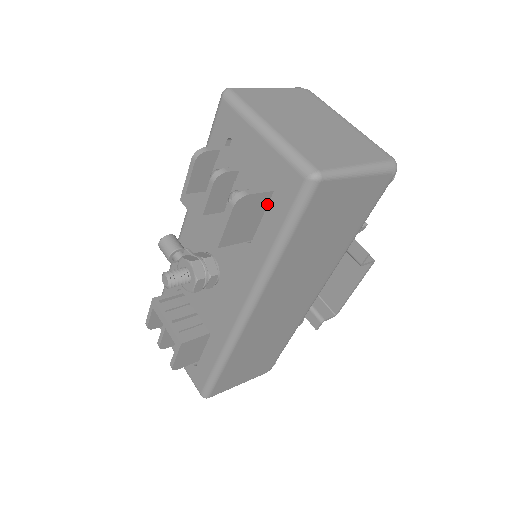
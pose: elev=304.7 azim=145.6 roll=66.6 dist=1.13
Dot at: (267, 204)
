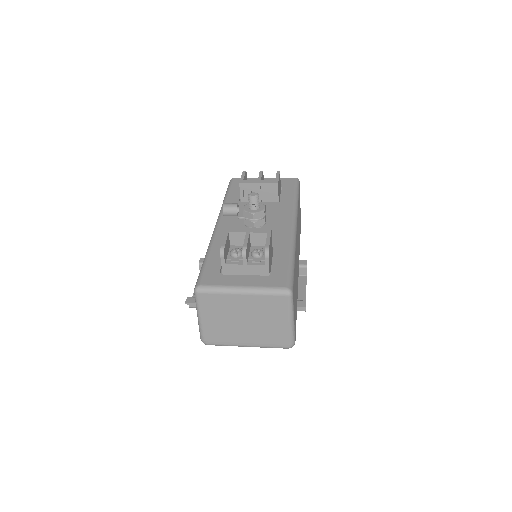
Dot at: occluded
